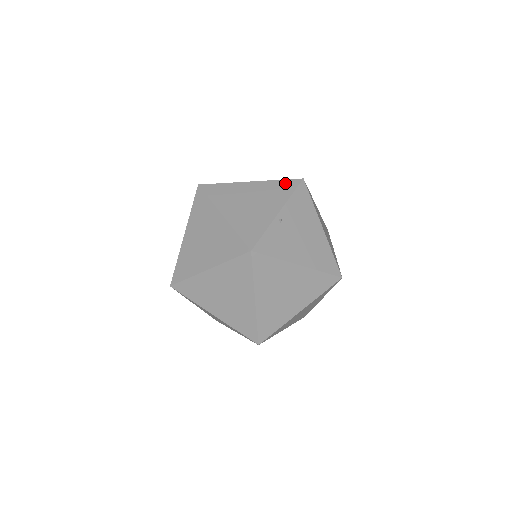
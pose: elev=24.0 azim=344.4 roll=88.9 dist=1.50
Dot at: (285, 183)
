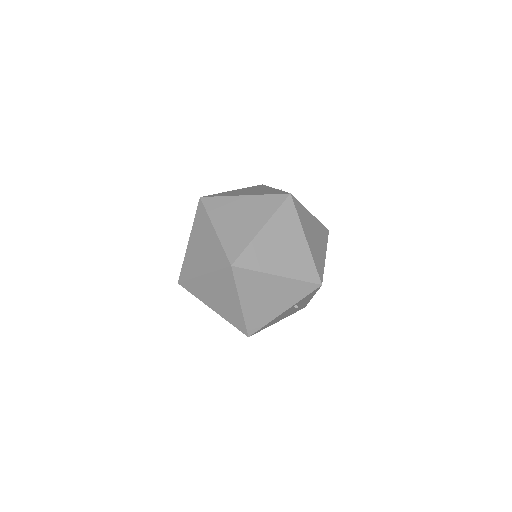
Dot at: (256, 186)
